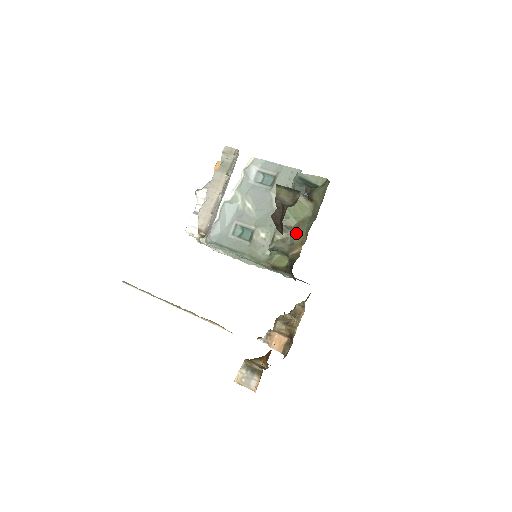
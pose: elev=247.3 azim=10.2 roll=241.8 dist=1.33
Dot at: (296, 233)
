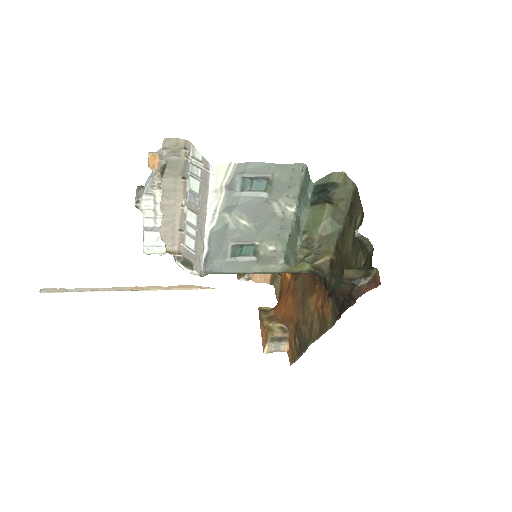
Dot at: (321, 246)
